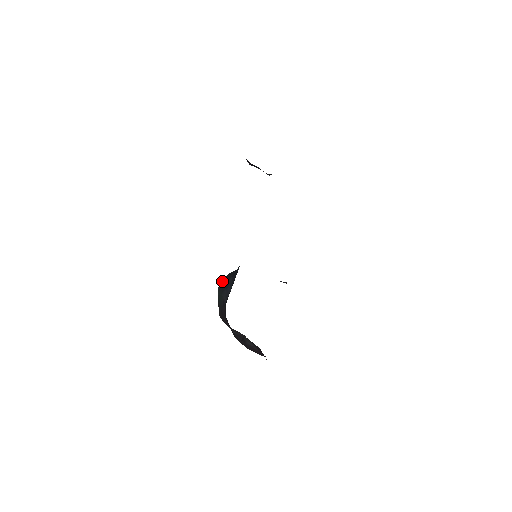
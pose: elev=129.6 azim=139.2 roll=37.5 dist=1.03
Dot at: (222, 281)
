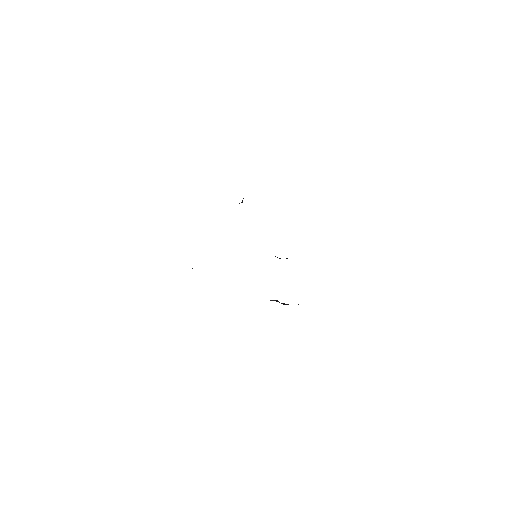
Dot at: occluded
